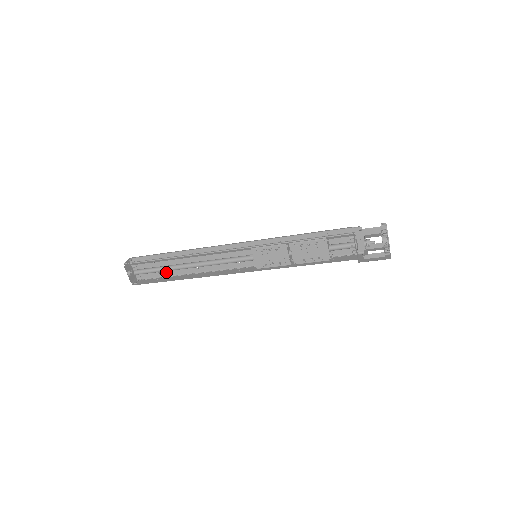
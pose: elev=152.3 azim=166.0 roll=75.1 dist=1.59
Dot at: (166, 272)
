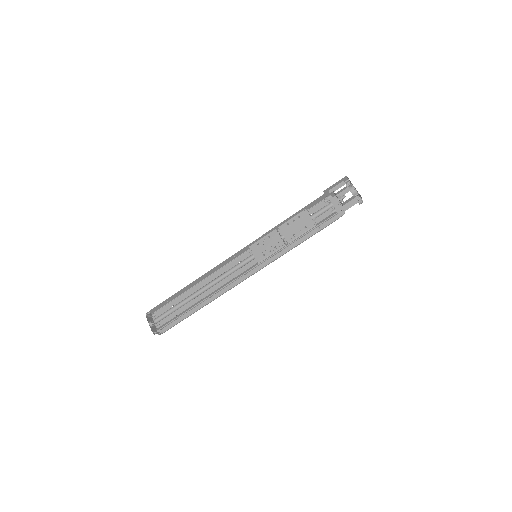
Dot at: (184, 315)
